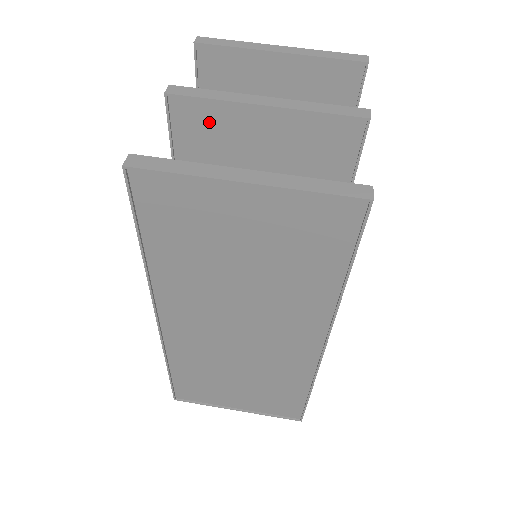
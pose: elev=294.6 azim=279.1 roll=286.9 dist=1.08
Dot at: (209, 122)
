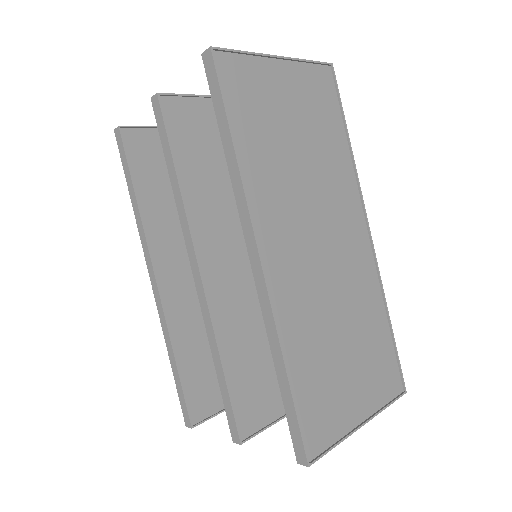
Dot at: (190, 116)
